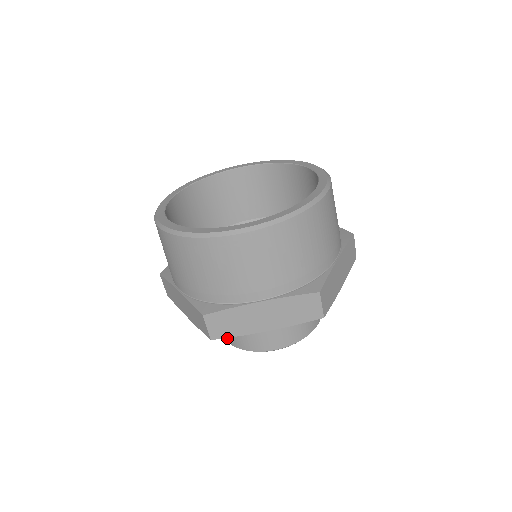
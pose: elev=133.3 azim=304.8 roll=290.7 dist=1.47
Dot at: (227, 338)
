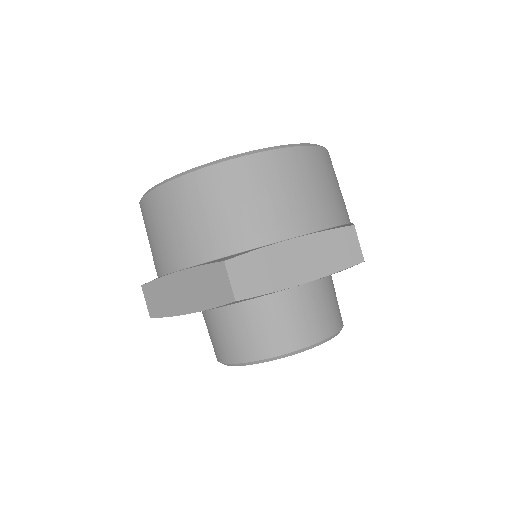
Dot at: (238, 354)
